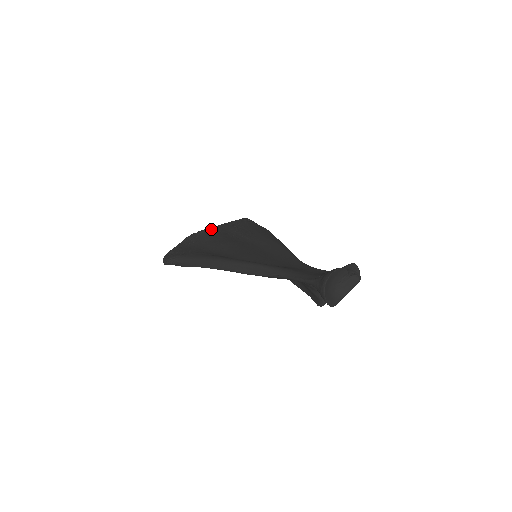
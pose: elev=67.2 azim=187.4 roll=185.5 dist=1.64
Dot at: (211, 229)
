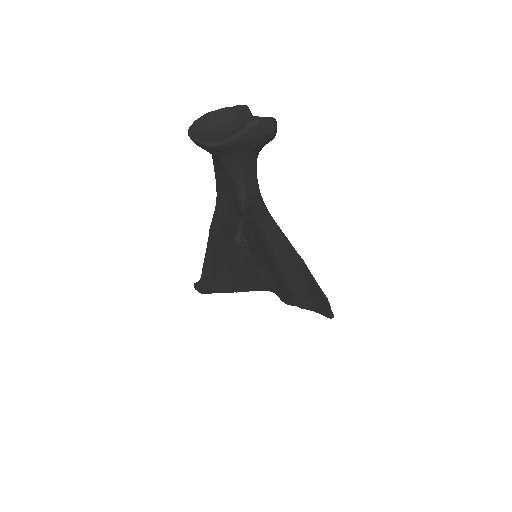
Dot at: occluded
